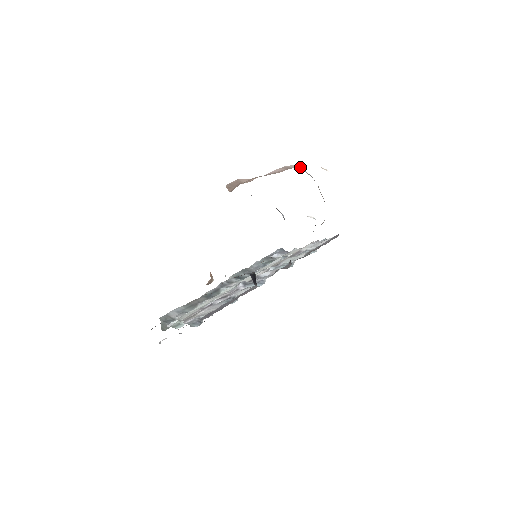
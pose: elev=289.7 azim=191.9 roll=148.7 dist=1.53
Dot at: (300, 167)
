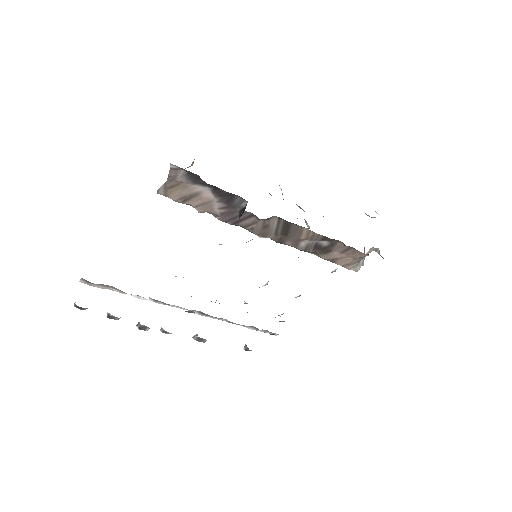
Dot at: occluded
